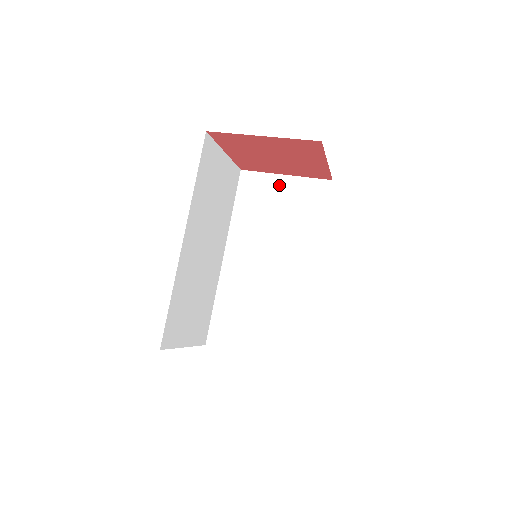
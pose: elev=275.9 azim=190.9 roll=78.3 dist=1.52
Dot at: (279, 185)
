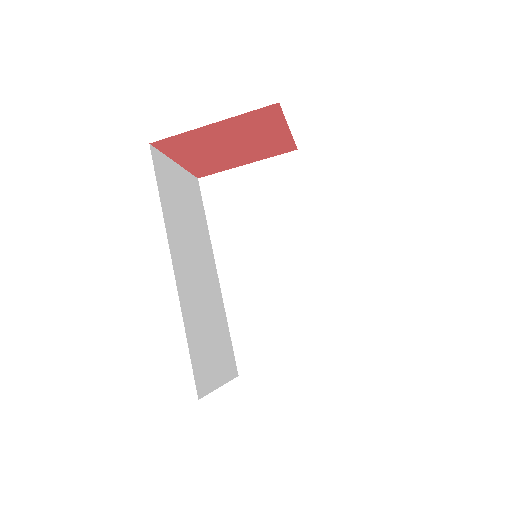
Dot at: (245, 177)
